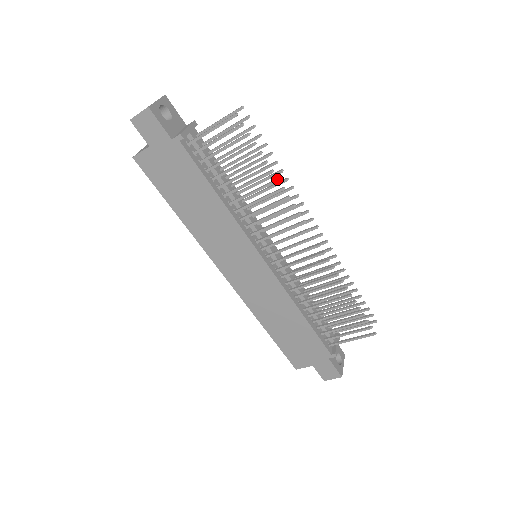
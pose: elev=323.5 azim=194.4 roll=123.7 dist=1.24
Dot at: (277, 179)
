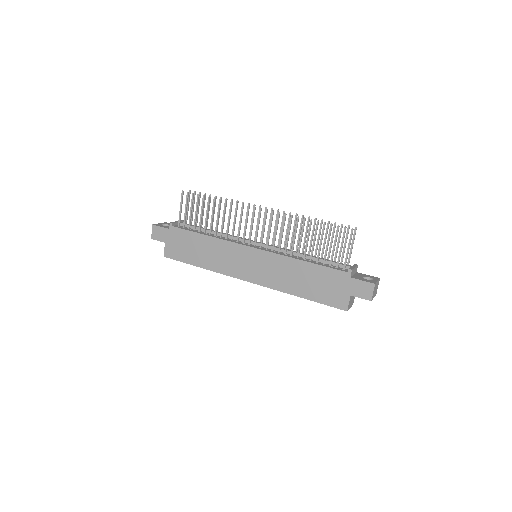
Dot at: (219, 199)
